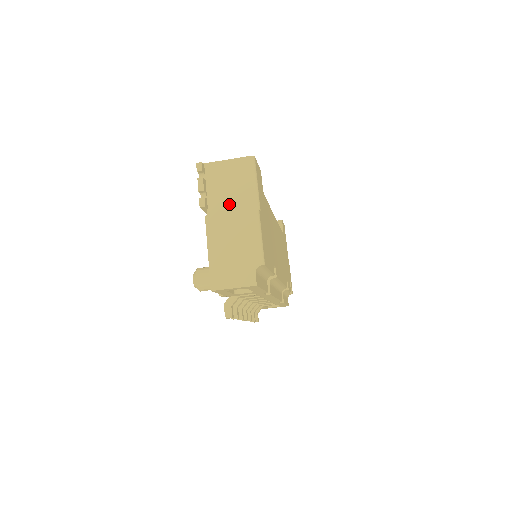
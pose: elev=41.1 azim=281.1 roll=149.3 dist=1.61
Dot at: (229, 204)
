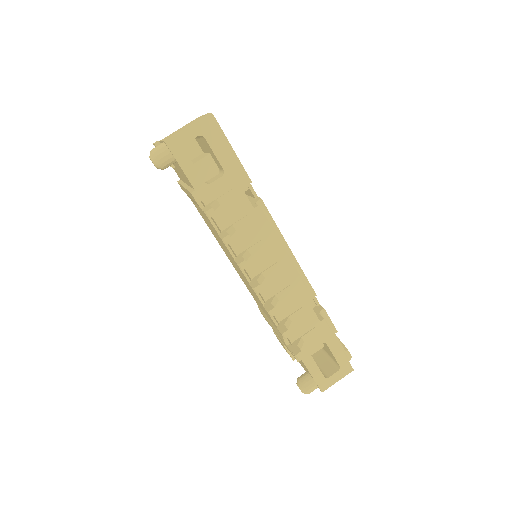
Dot at: occluded
